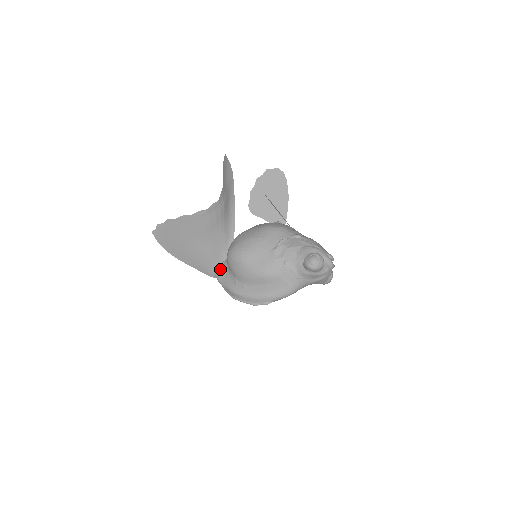
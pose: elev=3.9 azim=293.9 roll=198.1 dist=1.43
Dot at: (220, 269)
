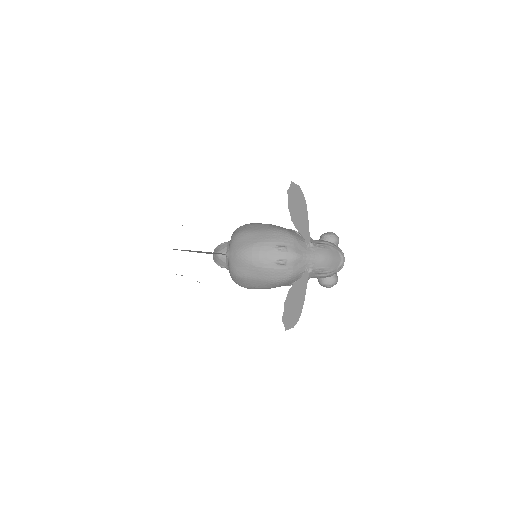
Dot at: occluded
